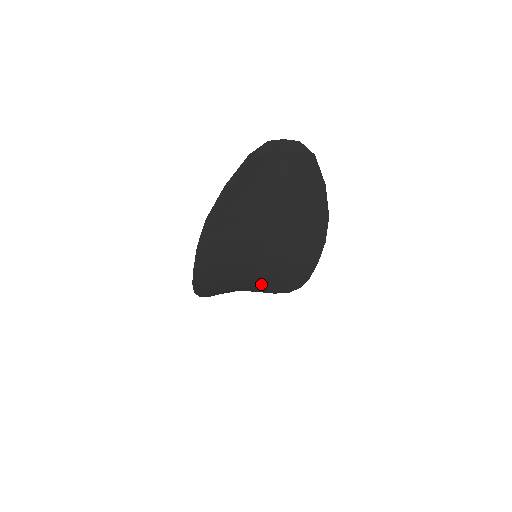
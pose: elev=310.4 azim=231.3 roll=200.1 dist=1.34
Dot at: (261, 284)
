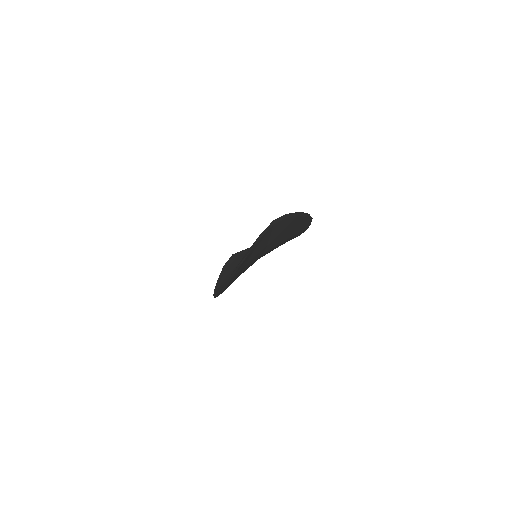
Dot at: occluded
